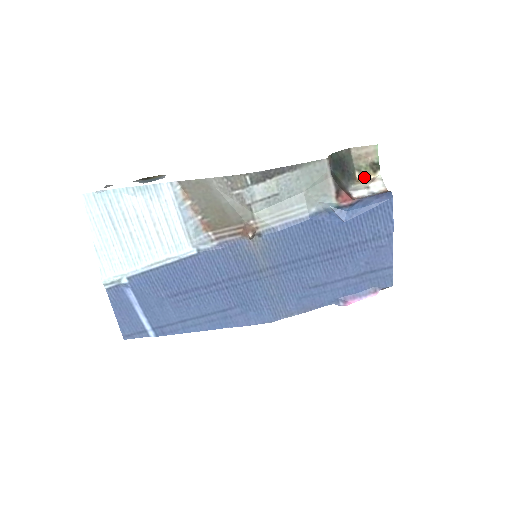
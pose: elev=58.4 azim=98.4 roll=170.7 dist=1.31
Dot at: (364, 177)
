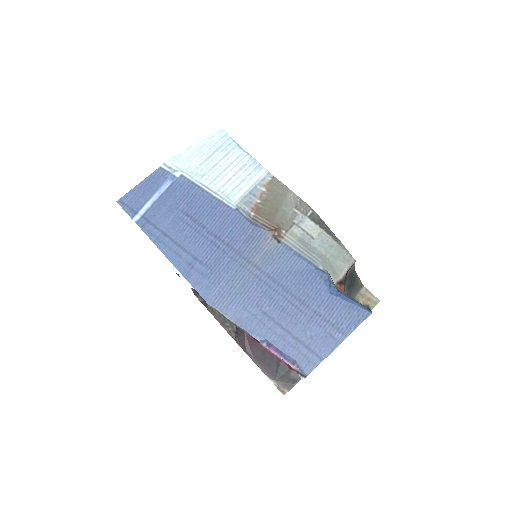
Dot at: occluded
